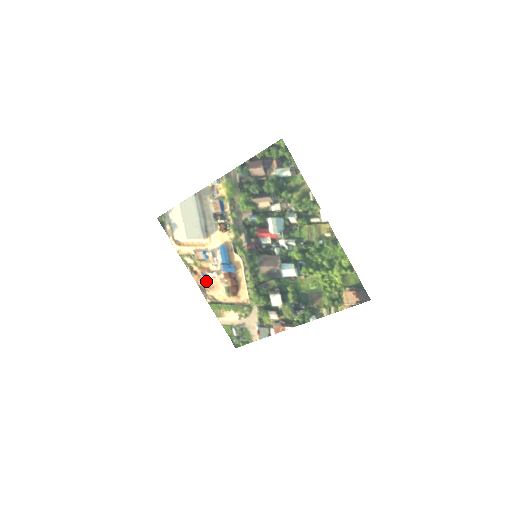
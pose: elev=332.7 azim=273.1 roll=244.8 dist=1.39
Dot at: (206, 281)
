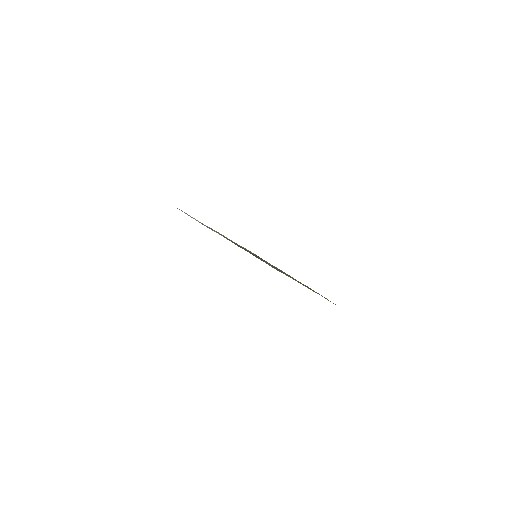
Dot at: occluded
